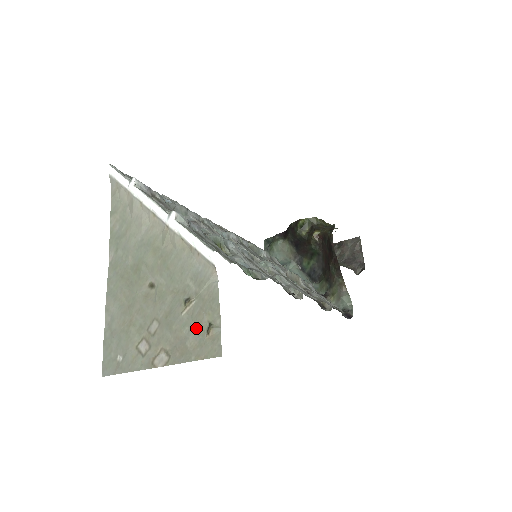
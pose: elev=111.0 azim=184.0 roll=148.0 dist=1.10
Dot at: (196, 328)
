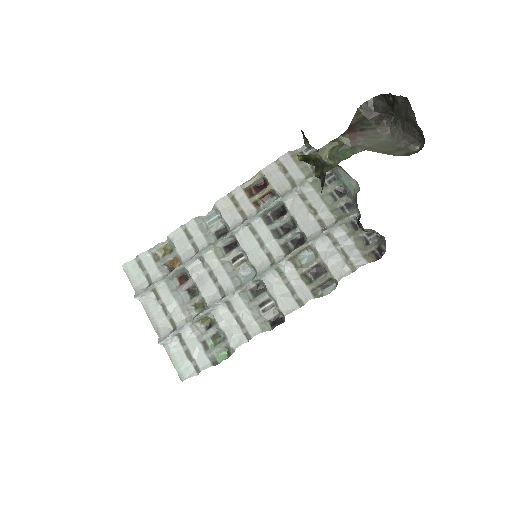
Dot at: occluded
